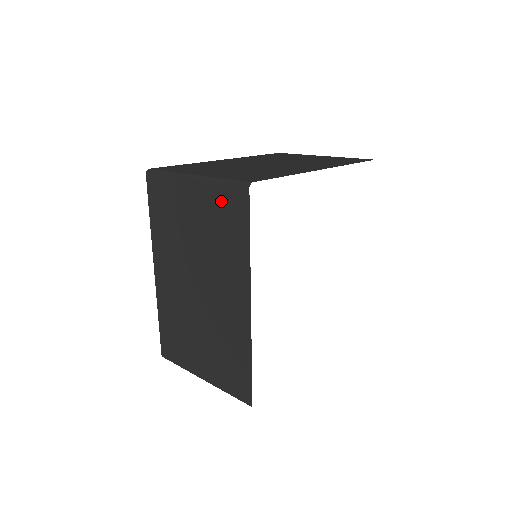
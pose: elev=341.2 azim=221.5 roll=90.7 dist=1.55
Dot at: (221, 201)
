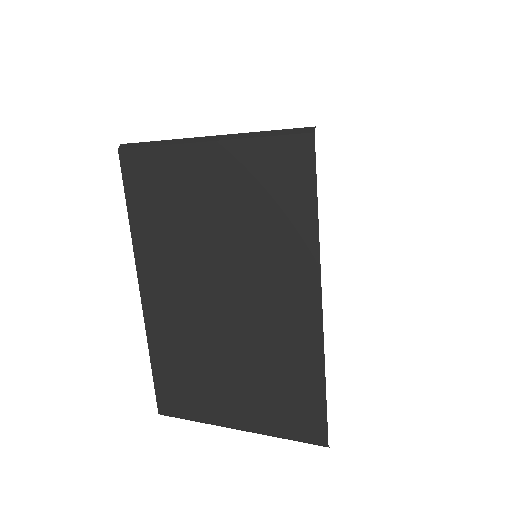
Dot at: (263, 163)
